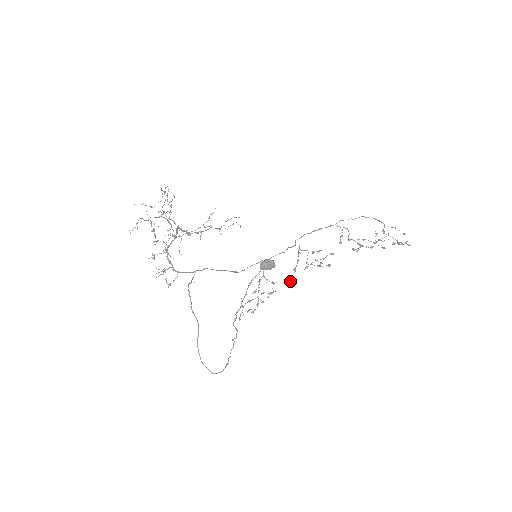
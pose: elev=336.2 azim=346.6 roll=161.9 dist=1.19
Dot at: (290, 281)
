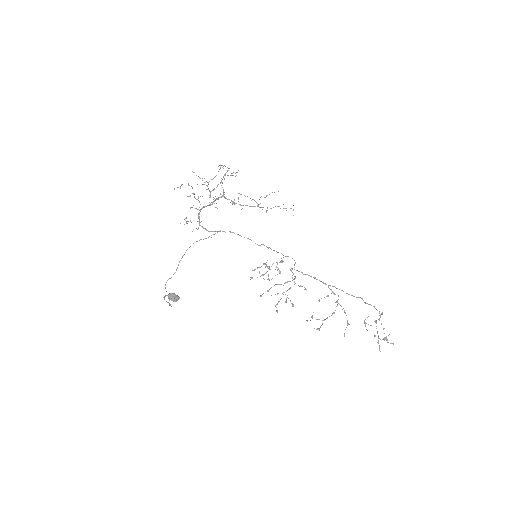
Dot at: (270, 288)
